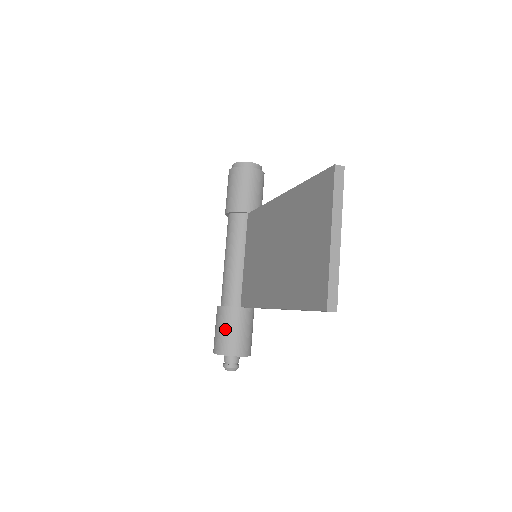
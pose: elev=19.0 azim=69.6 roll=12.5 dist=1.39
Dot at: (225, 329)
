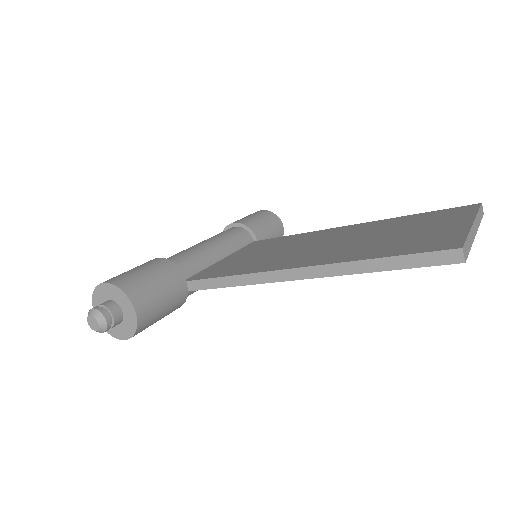
Dot at: (151, 275)
